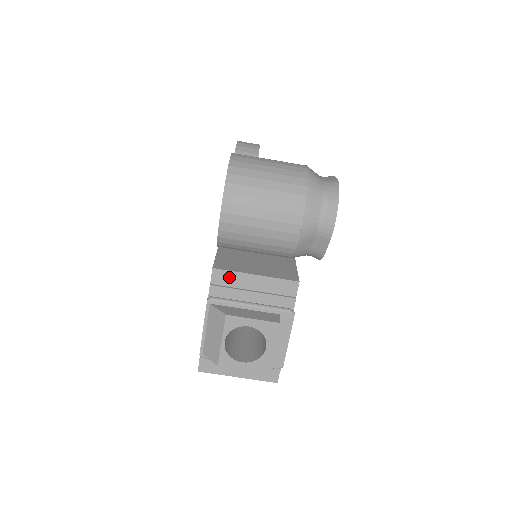
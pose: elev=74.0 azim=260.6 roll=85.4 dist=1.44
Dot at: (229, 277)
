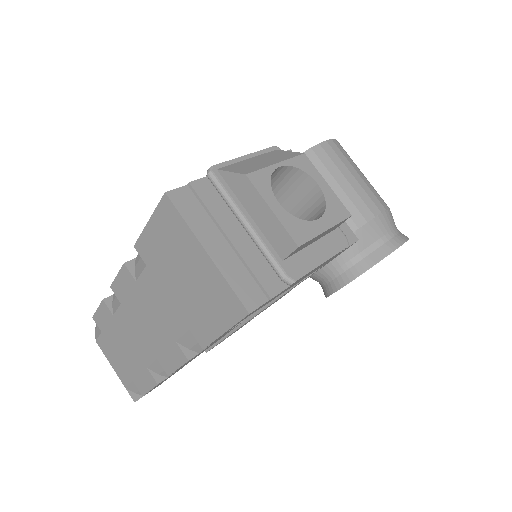
Dot at: occluded
